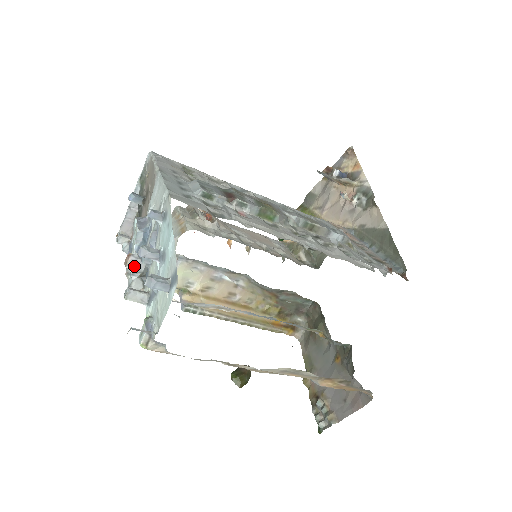
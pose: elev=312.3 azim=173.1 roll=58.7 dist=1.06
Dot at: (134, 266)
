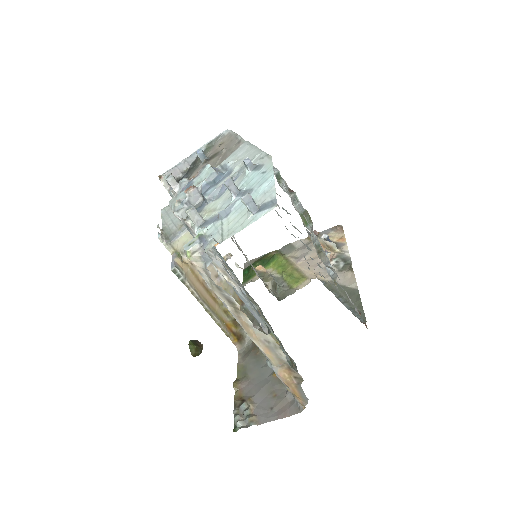
Dot at: (192, 197)
